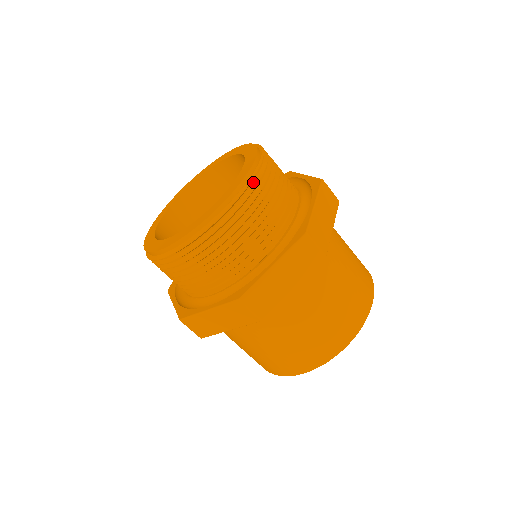
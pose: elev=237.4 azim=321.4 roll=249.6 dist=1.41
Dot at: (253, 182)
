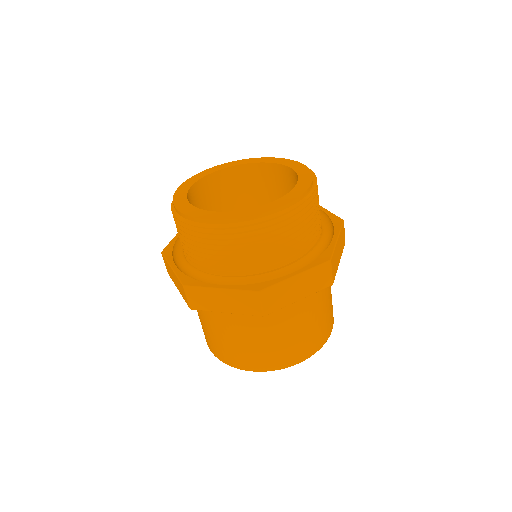
Dot at: (306, 200)
